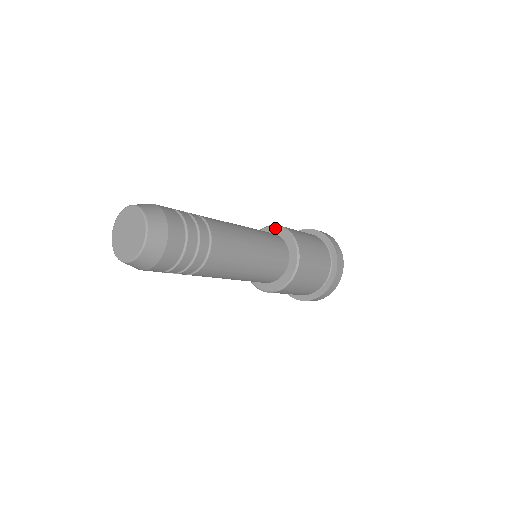
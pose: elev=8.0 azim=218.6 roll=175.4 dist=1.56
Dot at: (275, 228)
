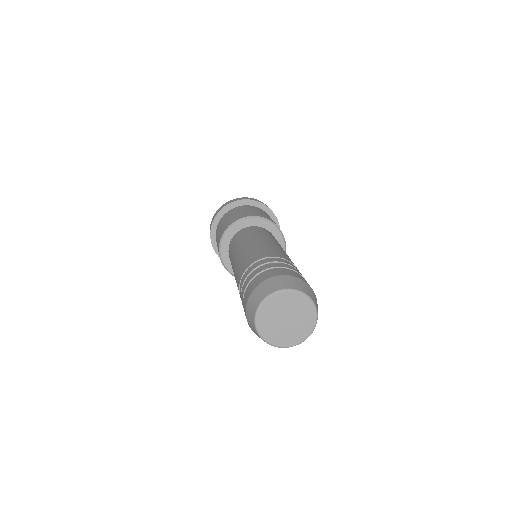
Dot at: (244, 221)
